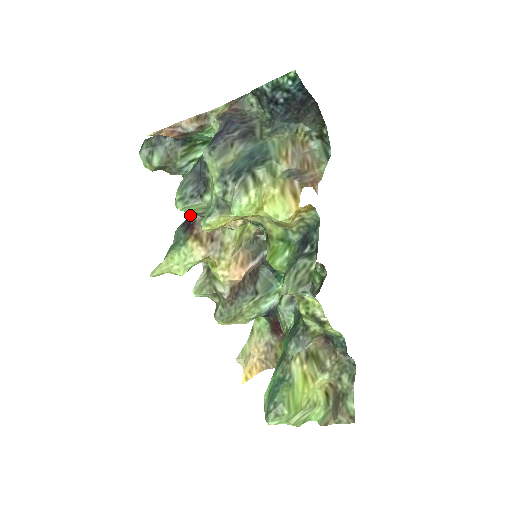
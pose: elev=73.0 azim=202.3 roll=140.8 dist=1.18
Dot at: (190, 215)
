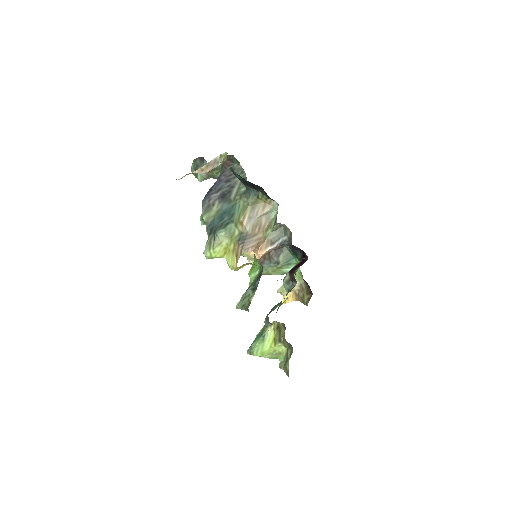
Dot at: occluded
